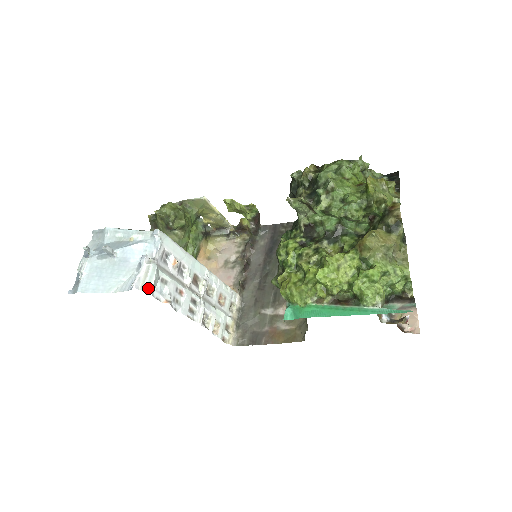
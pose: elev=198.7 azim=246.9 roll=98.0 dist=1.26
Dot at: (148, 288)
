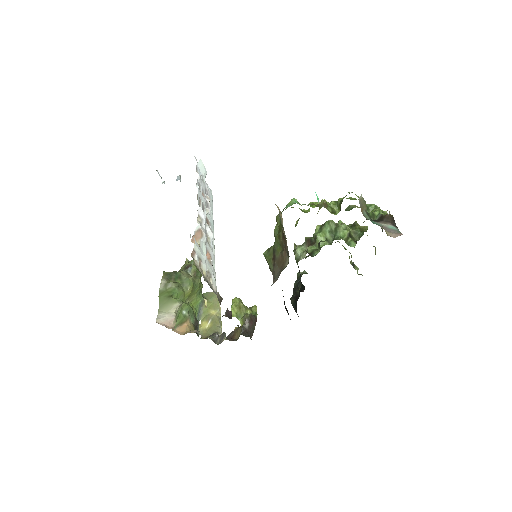
Dot at: (200, 159)
